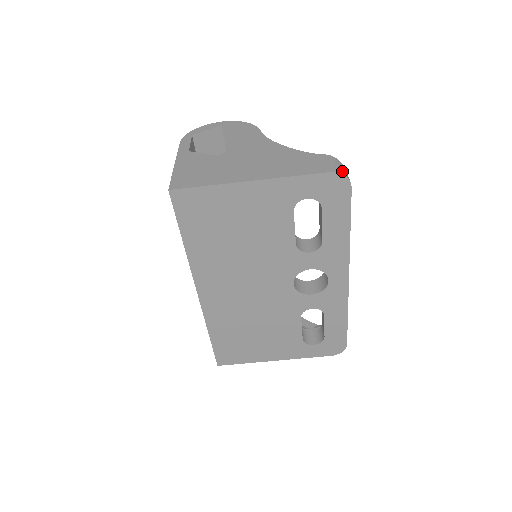
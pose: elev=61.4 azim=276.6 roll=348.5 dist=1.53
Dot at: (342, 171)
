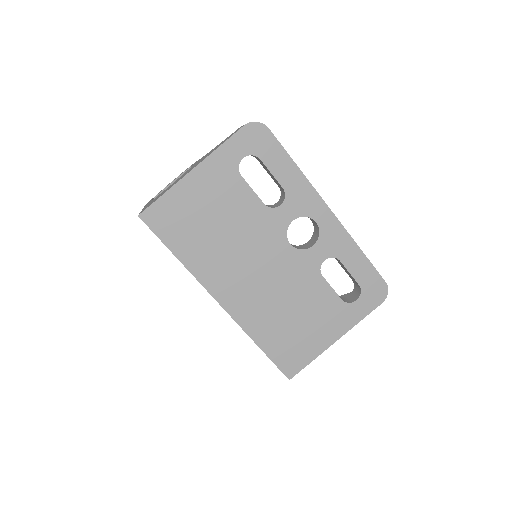
Dot at: (253, 122)
